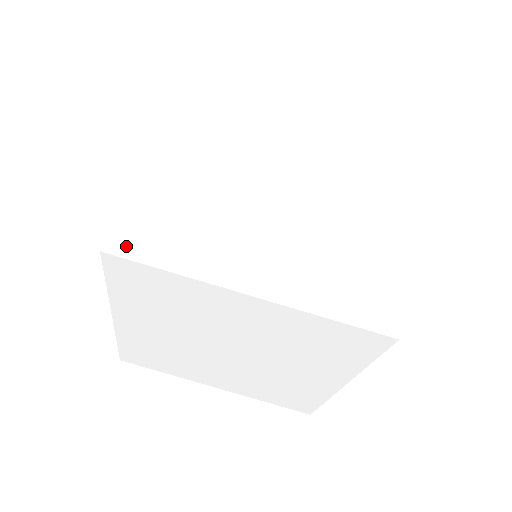
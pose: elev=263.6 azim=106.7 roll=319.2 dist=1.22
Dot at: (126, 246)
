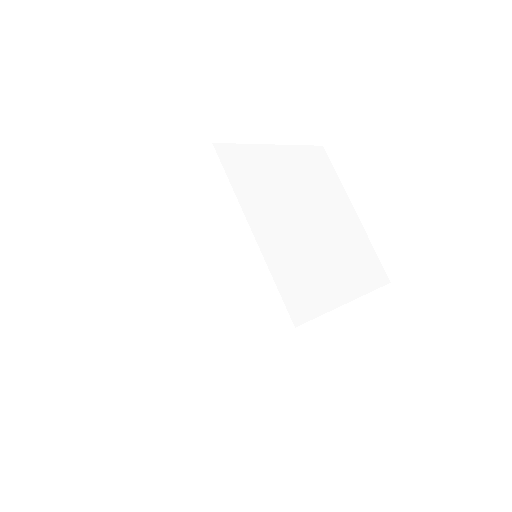
Dot at: (224, 154)
